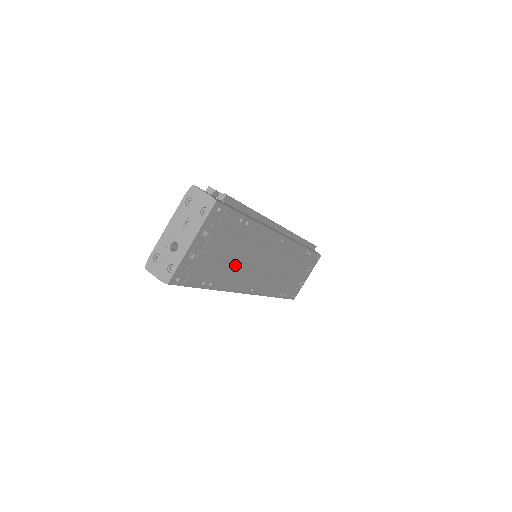
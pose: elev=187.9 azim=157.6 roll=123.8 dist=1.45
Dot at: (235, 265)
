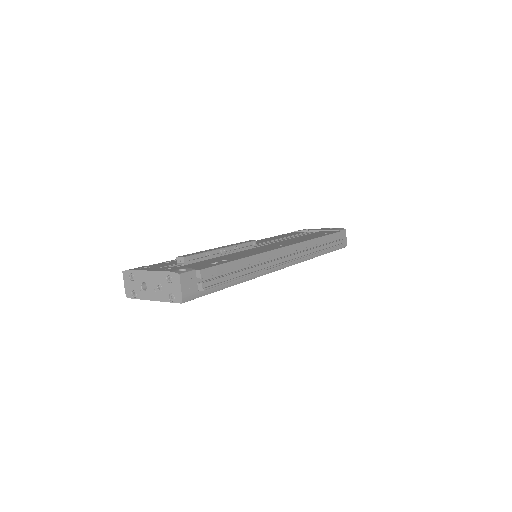
Dot at: occluded
